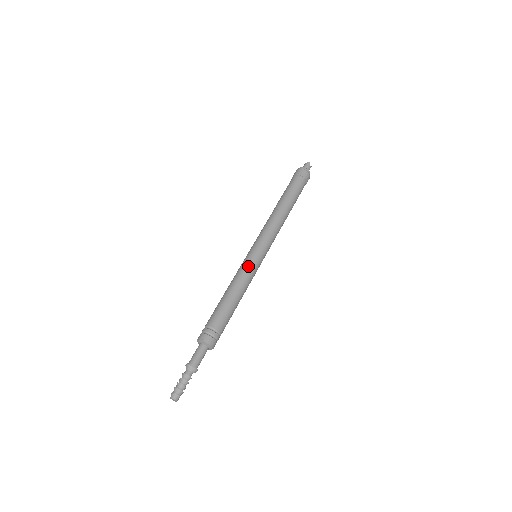
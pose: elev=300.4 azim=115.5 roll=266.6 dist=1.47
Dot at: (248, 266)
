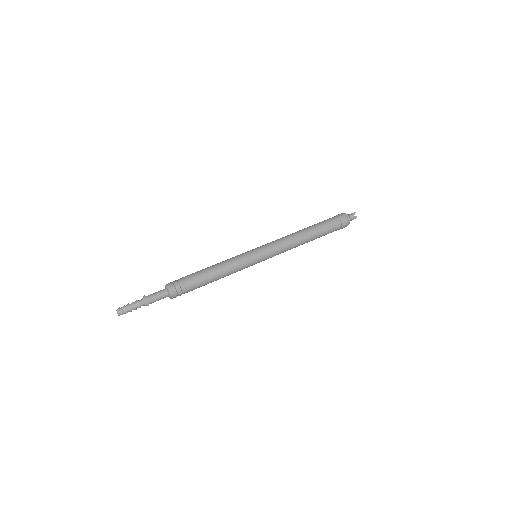
Dot at: (241, 256)
